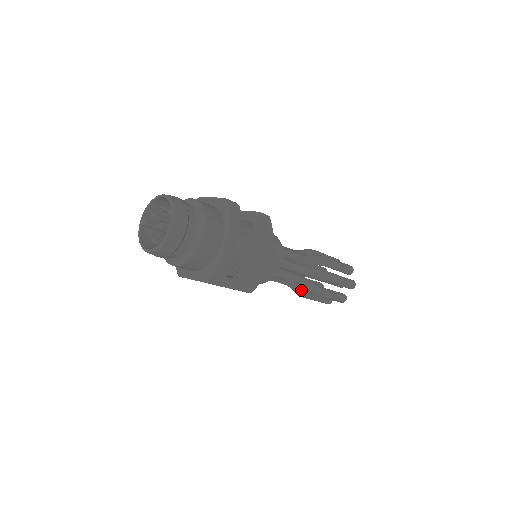
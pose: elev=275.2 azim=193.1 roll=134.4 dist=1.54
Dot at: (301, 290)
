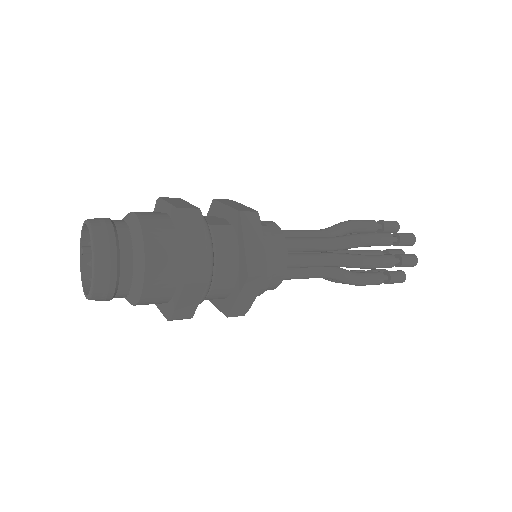
Dot at: occluded
